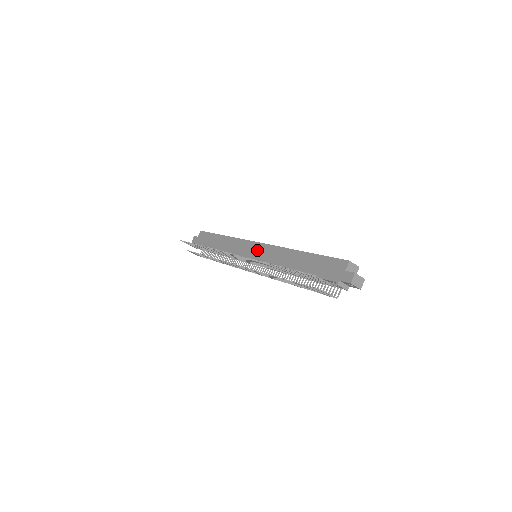
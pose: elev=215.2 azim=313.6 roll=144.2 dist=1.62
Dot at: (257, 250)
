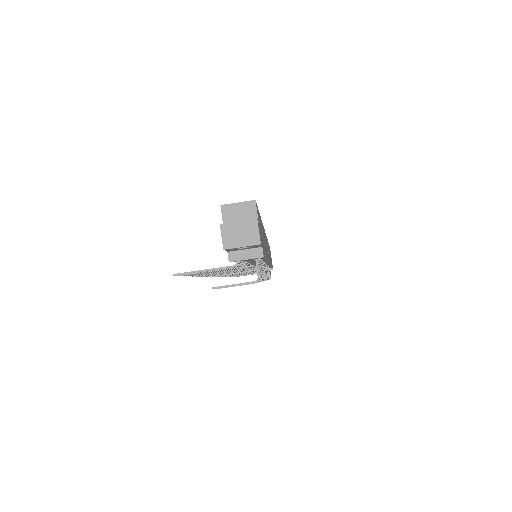
Dot at: occluded
